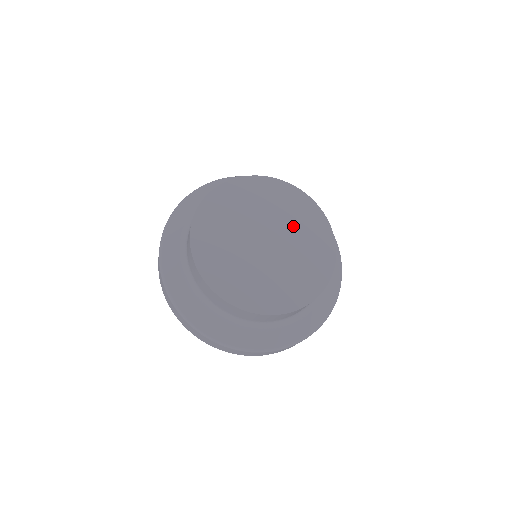
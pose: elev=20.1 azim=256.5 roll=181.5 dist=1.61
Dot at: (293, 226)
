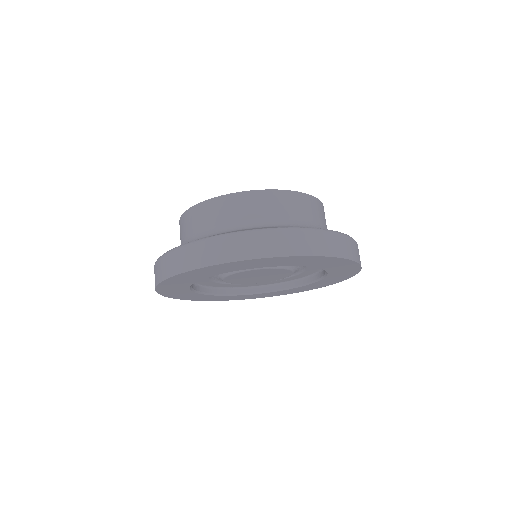
Dot at: occluded
